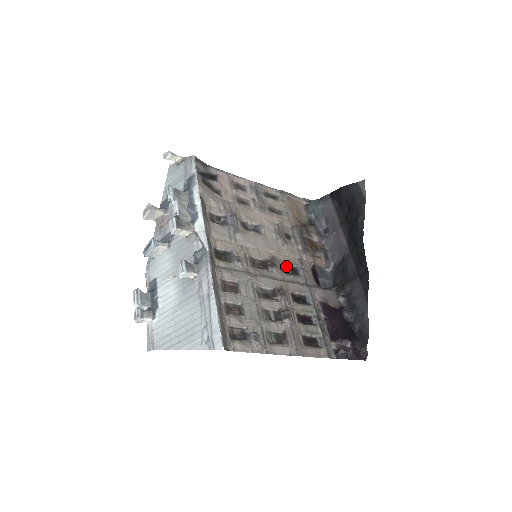
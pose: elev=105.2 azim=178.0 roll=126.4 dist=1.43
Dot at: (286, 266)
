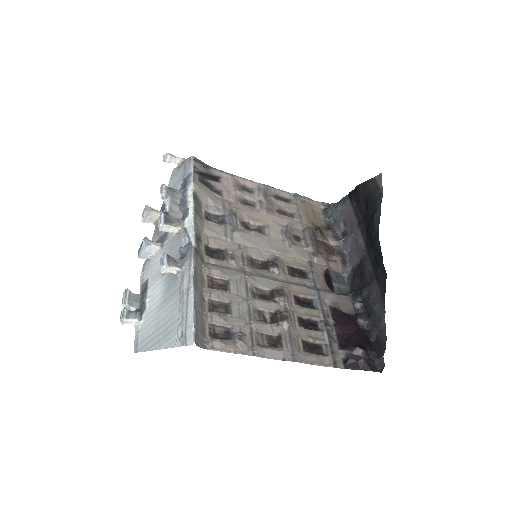
Dot at: (292, 268)
